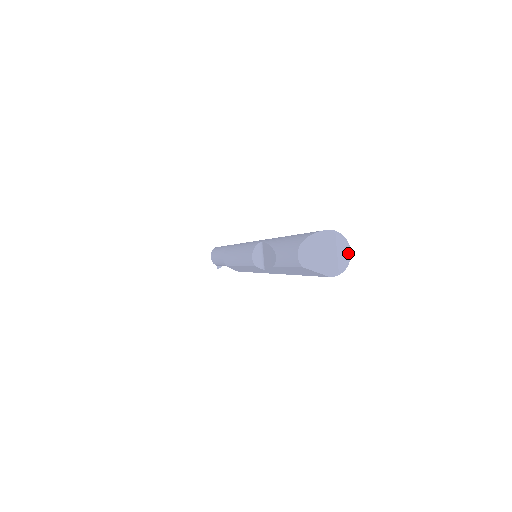
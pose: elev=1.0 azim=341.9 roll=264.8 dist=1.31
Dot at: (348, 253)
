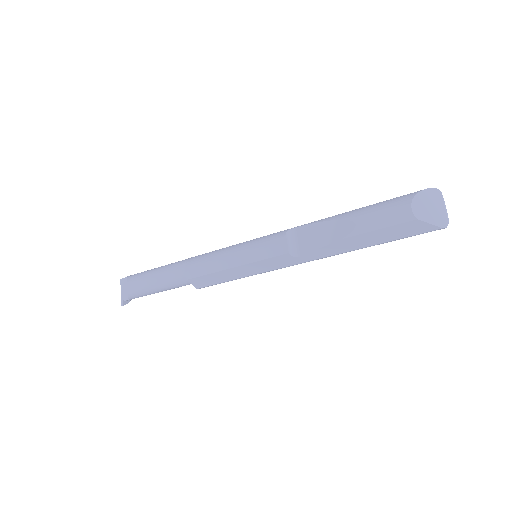
Dot at: occluded
